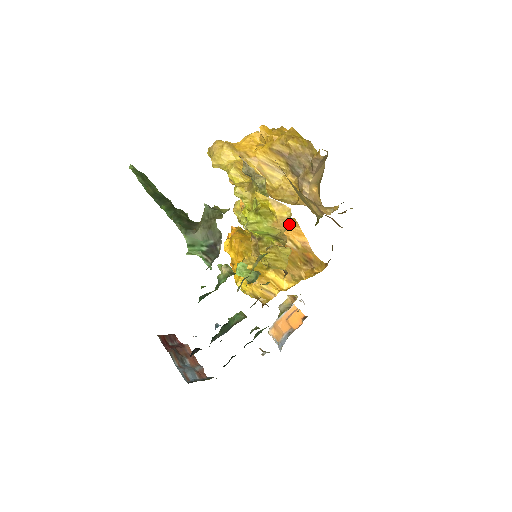
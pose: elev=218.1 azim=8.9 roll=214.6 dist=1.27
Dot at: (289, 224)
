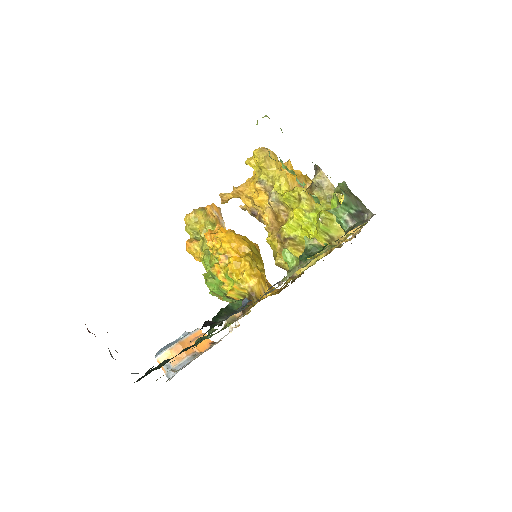
Dot at: (357, 230)
